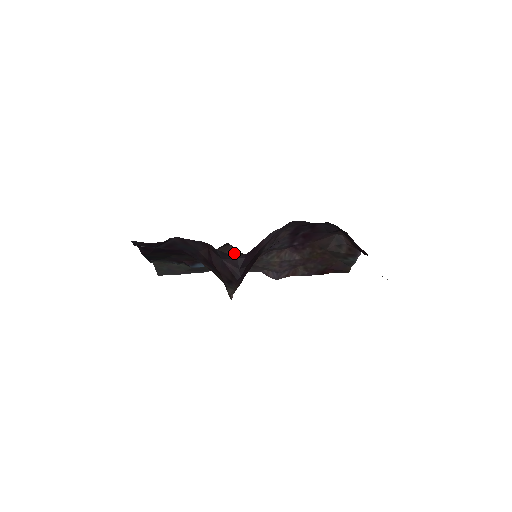
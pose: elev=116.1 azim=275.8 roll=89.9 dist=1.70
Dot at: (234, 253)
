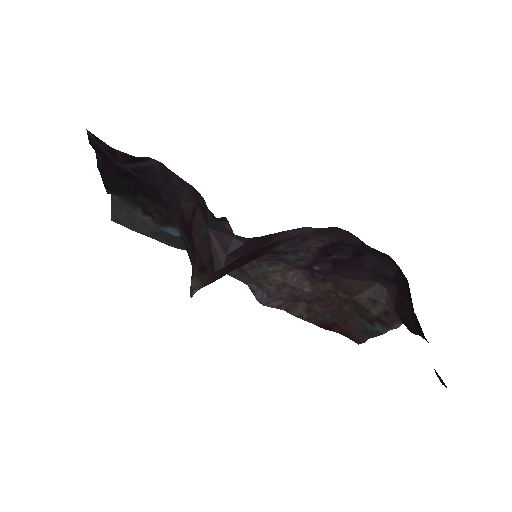
Dot at: occluded
